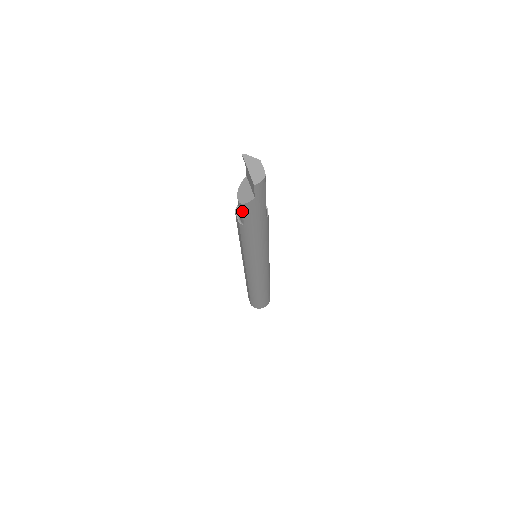
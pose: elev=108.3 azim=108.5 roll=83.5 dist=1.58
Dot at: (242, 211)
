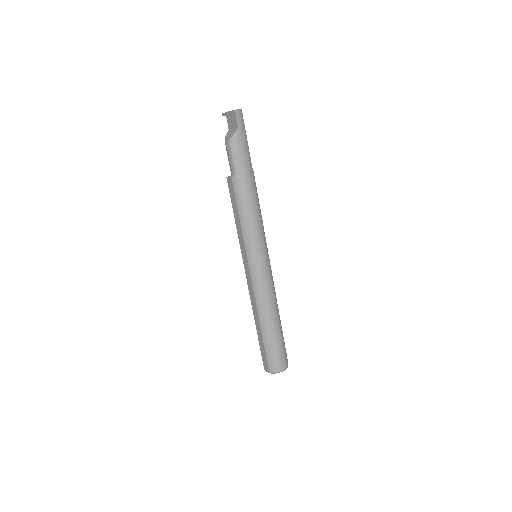
Dot at: (231, 151)
